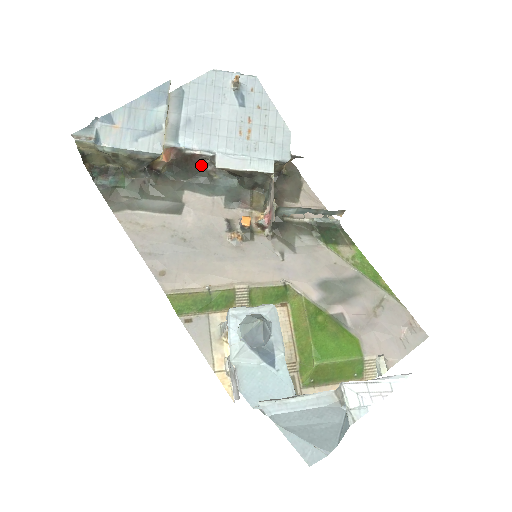
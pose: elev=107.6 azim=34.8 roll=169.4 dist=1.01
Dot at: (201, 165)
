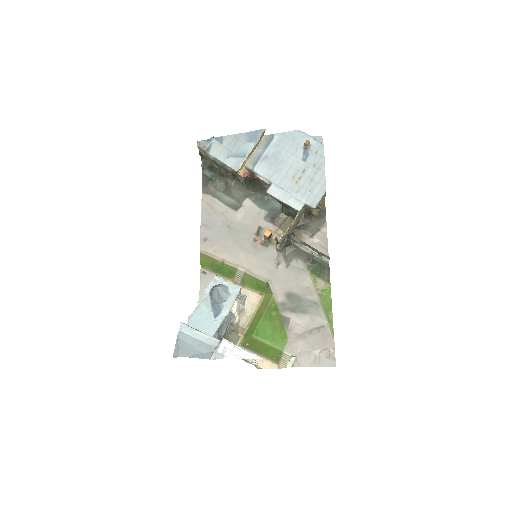
Dot at: (262, 187)
